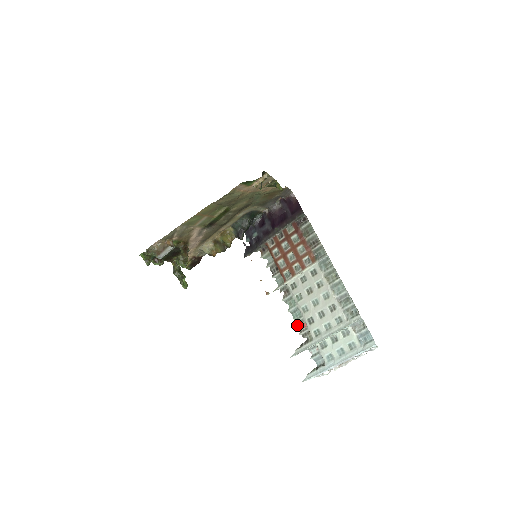
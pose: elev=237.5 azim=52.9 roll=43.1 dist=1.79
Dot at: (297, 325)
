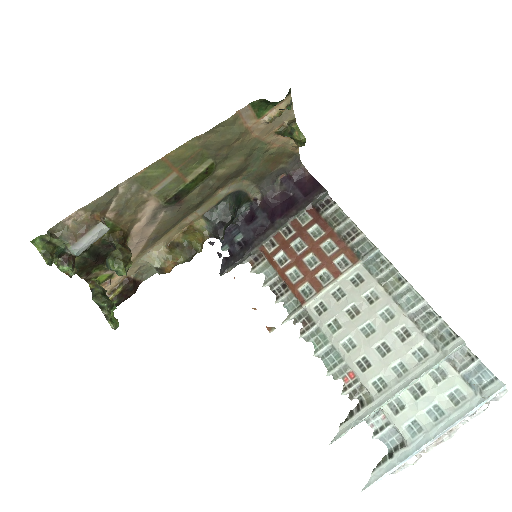
Dot at: (335, 378)
